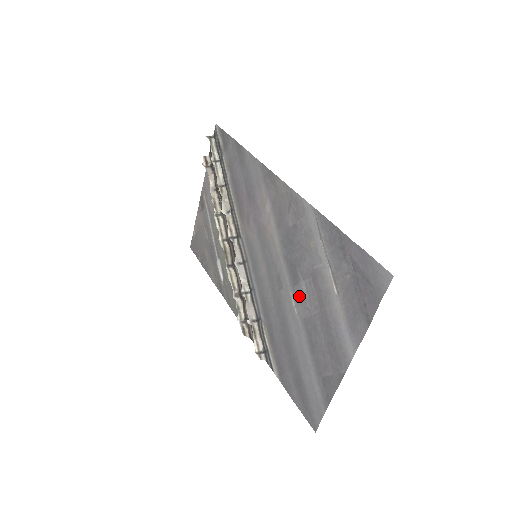
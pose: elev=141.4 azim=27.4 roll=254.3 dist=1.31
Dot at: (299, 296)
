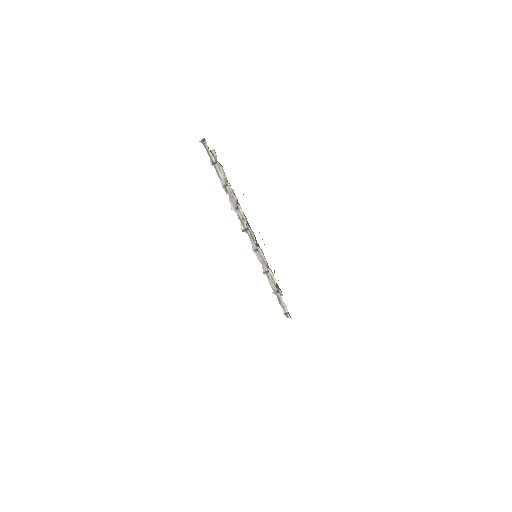
Dot at: occluded
